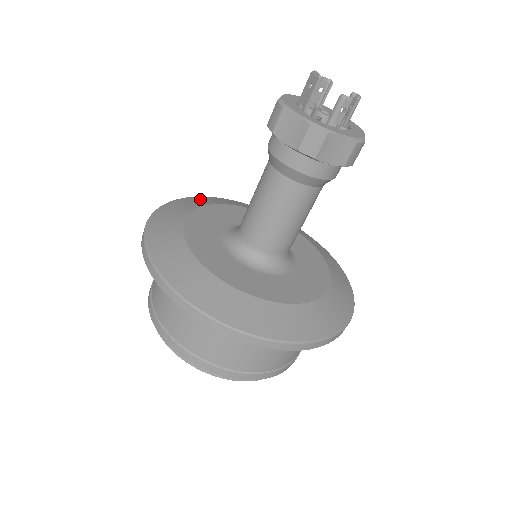
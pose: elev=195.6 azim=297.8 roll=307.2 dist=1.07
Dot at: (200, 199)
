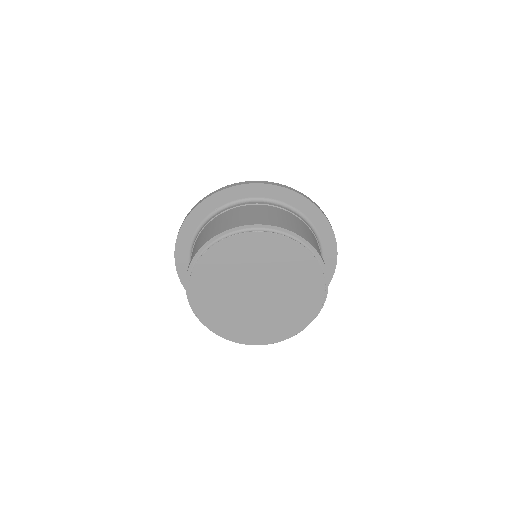
Dot at: occluded
